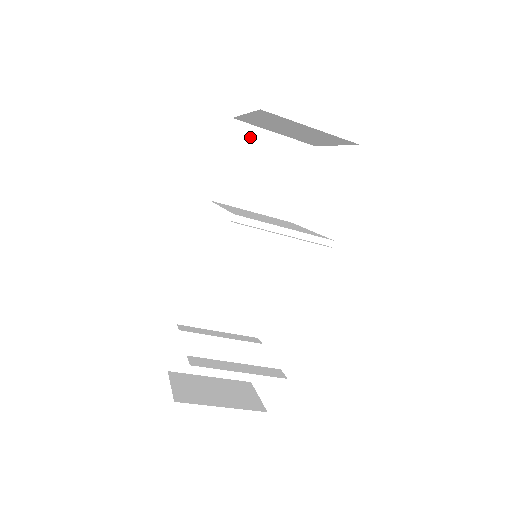
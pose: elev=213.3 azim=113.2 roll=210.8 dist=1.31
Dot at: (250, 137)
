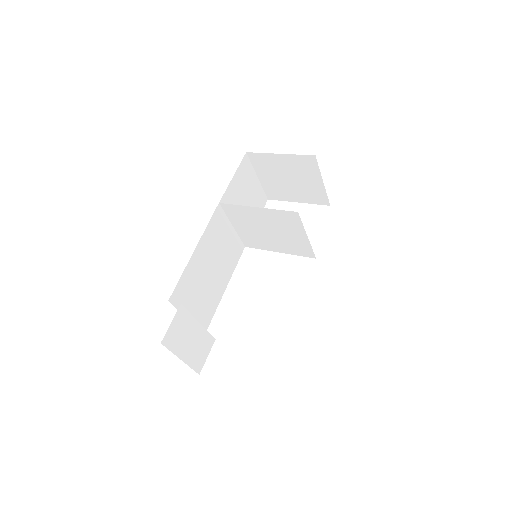
Dot at: (248, 171)
